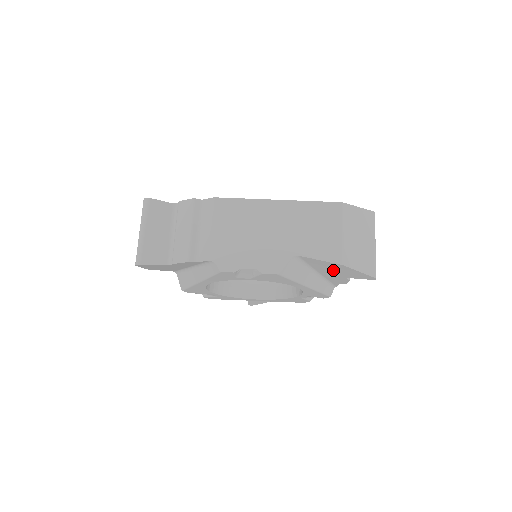
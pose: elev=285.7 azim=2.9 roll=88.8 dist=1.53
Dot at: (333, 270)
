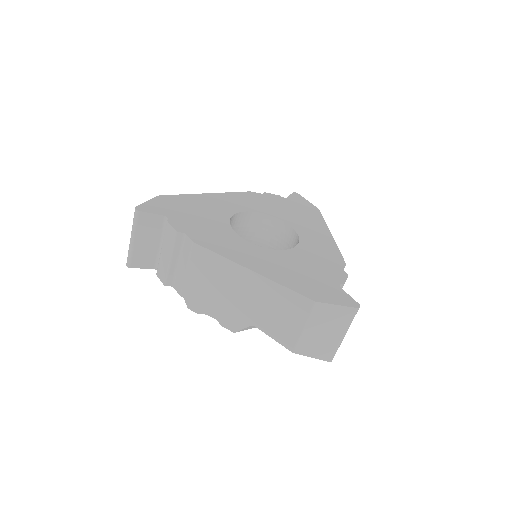
Dot at: occluded
